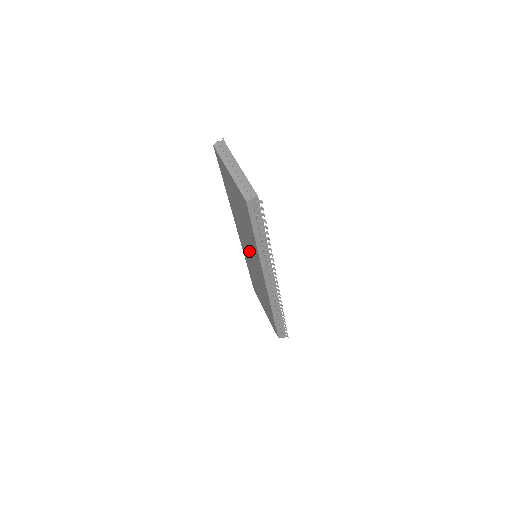
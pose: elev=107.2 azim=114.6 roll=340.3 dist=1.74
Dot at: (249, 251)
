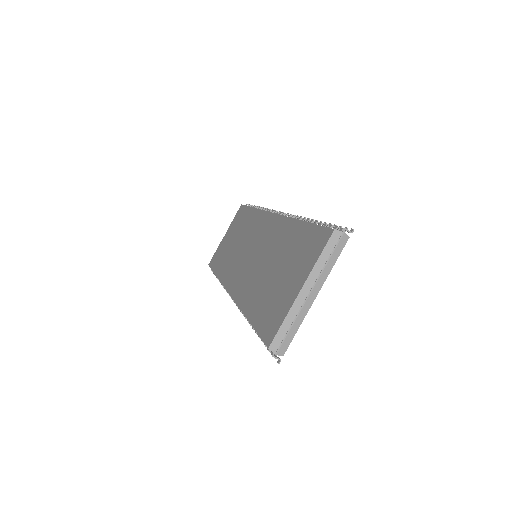
Dot at: (254, 254)
